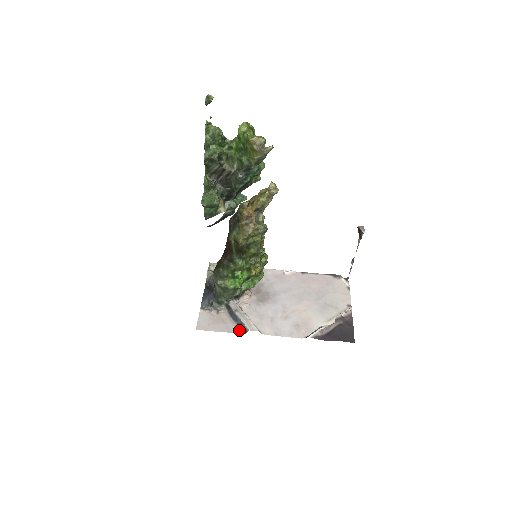
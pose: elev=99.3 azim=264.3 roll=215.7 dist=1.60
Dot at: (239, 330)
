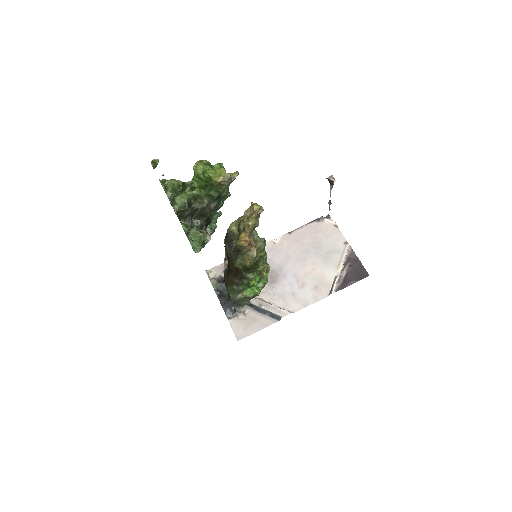
Dot at: (272, 320)
